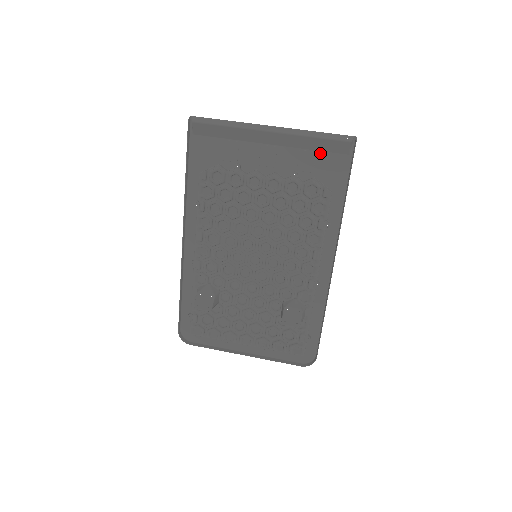
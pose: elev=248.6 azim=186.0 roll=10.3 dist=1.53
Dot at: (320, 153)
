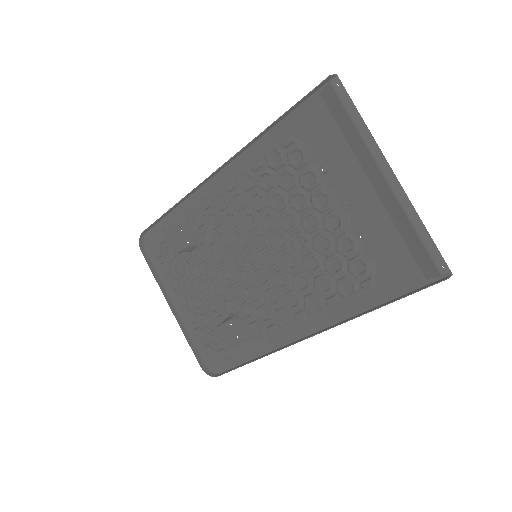
Dot at: (405, 247)
